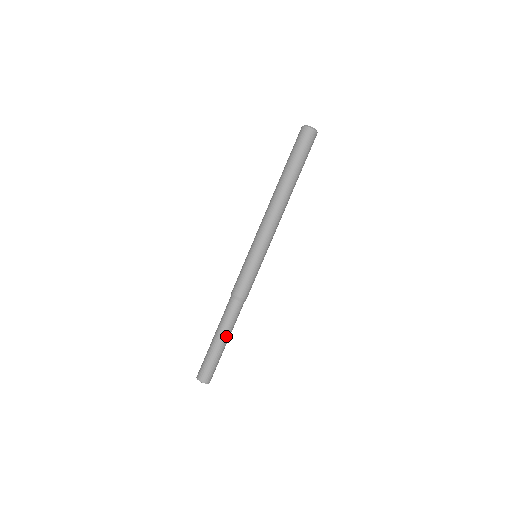
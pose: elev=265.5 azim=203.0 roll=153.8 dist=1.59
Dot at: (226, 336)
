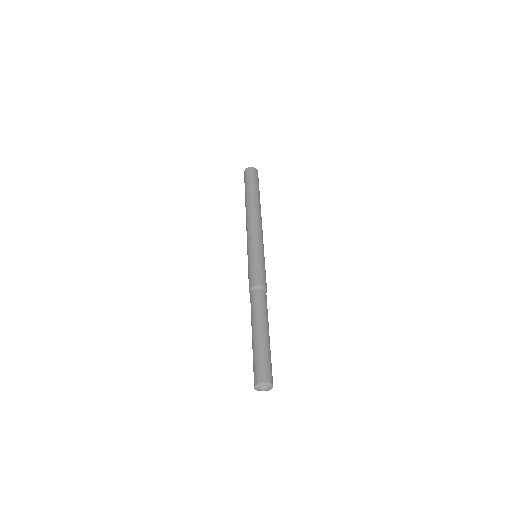
Dot at: (257, 325)
